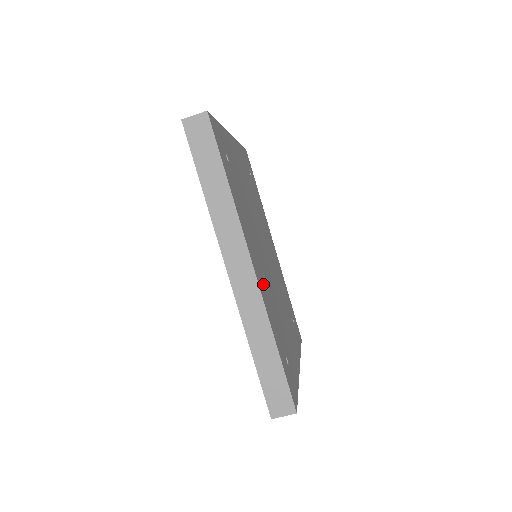
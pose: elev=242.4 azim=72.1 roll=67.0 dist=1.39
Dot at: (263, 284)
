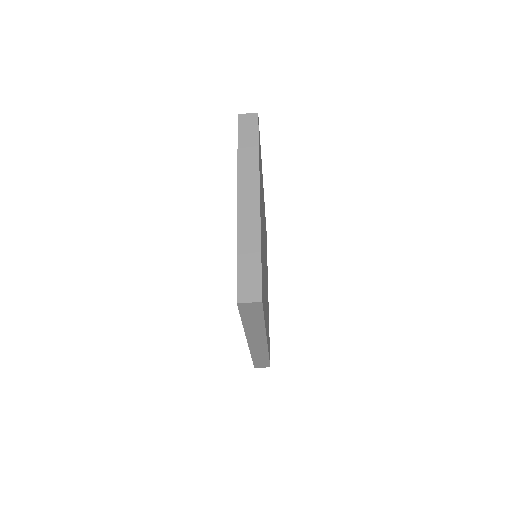
Dot at: occluded
